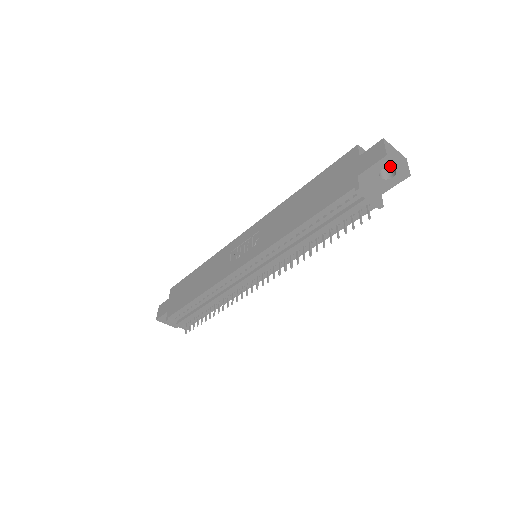
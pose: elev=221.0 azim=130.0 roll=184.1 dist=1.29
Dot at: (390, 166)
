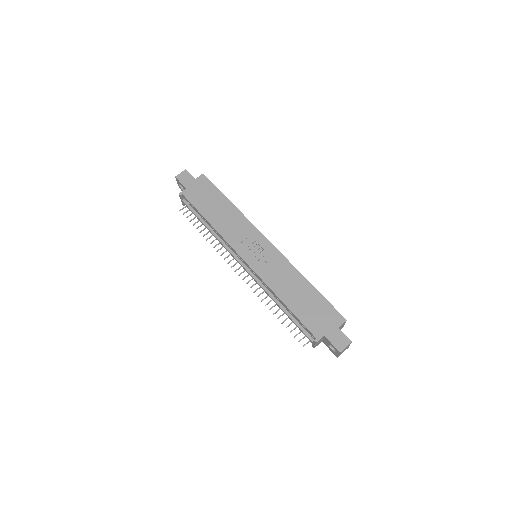
Dot at: (336, 351)
